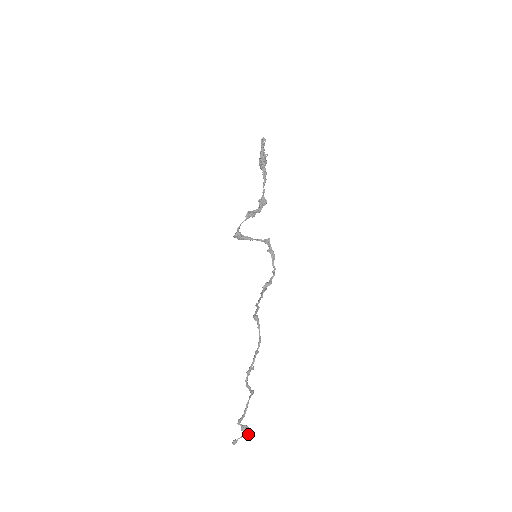
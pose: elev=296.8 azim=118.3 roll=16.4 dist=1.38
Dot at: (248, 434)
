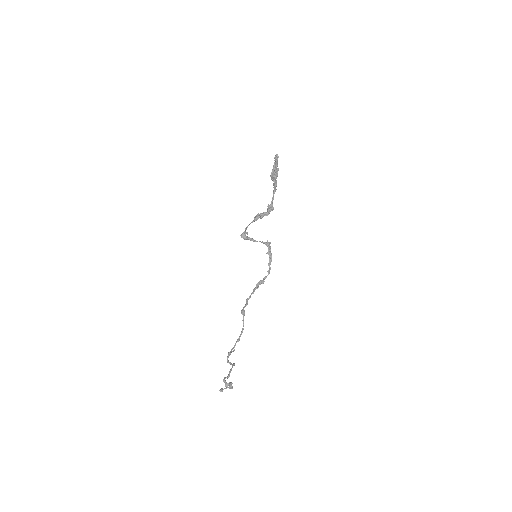
Dot at: (231, 388)
